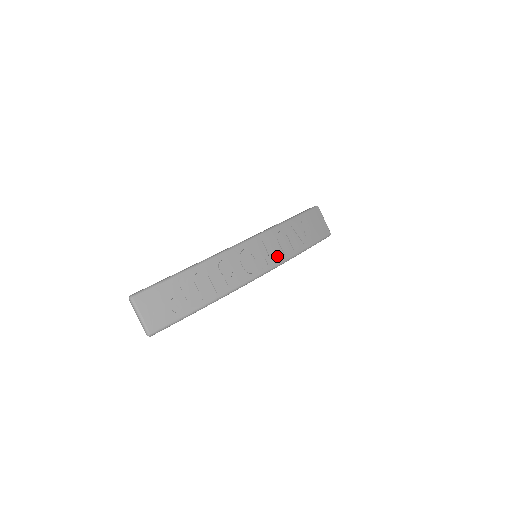
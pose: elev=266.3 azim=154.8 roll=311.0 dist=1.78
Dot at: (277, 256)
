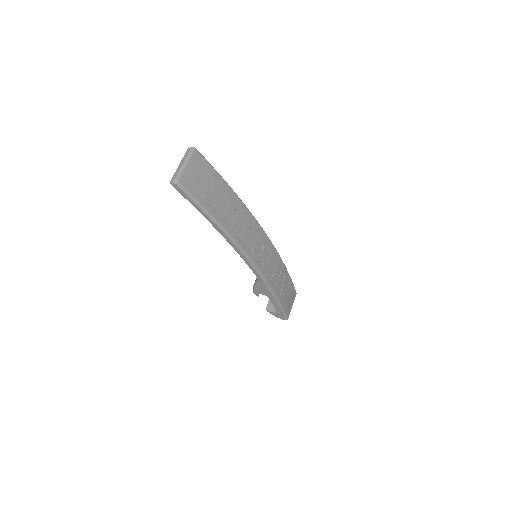
Dot at: (269, 272)
